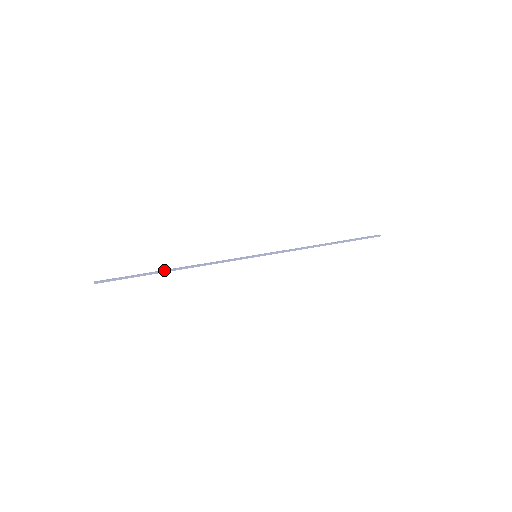
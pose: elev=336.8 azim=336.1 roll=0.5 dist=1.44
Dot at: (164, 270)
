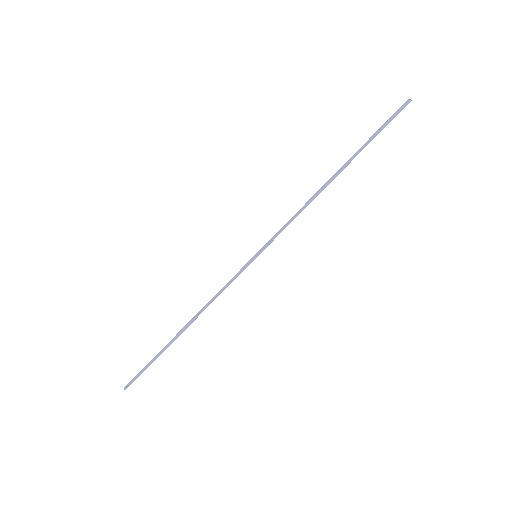
Dot at: (173, 338)
